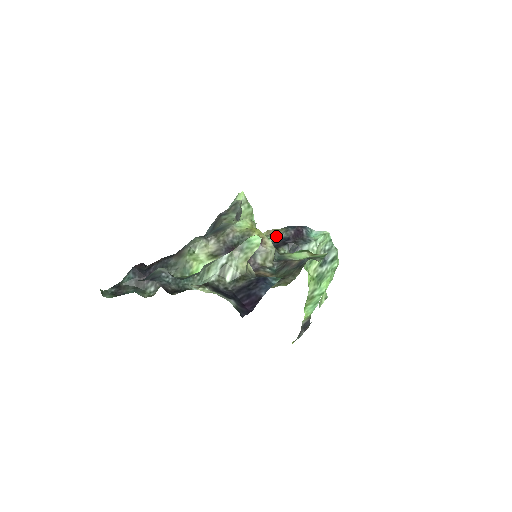
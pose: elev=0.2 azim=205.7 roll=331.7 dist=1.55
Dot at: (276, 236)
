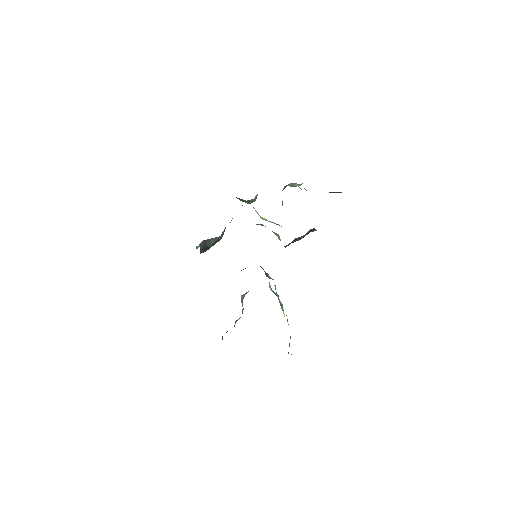
Dot at: occluded
